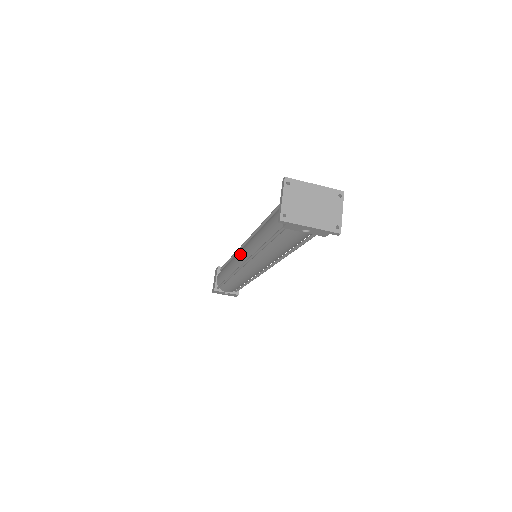
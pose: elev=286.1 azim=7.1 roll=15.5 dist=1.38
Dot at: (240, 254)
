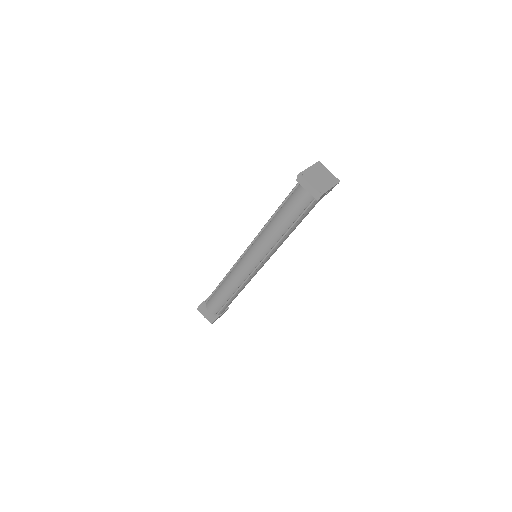
Dot at: (248, 263)
